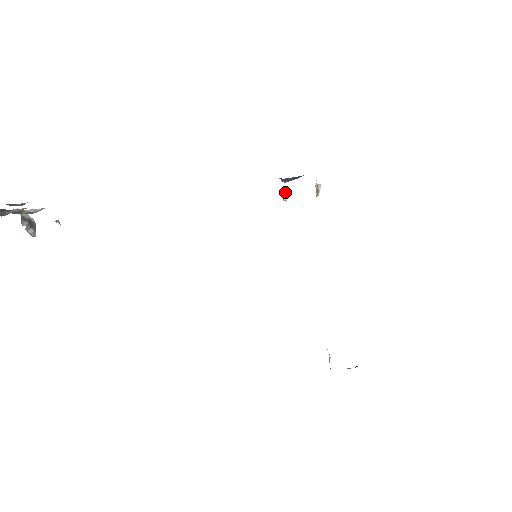
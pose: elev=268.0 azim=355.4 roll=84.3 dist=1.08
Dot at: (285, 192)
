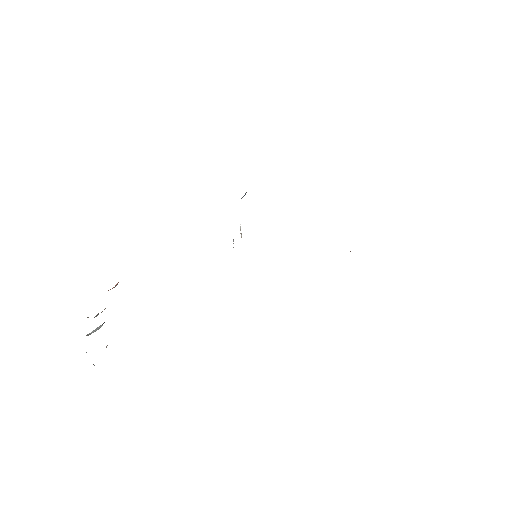
Dot at: occluded
